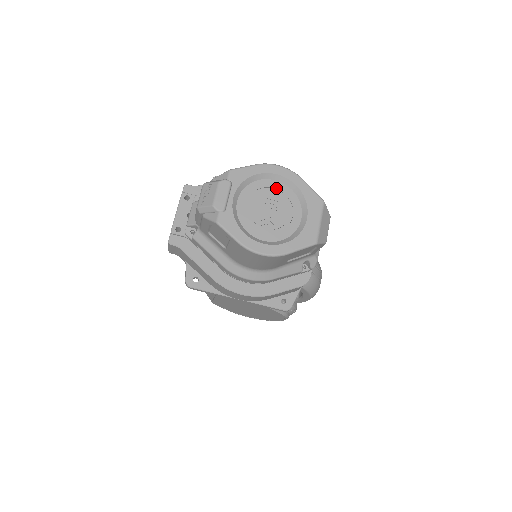
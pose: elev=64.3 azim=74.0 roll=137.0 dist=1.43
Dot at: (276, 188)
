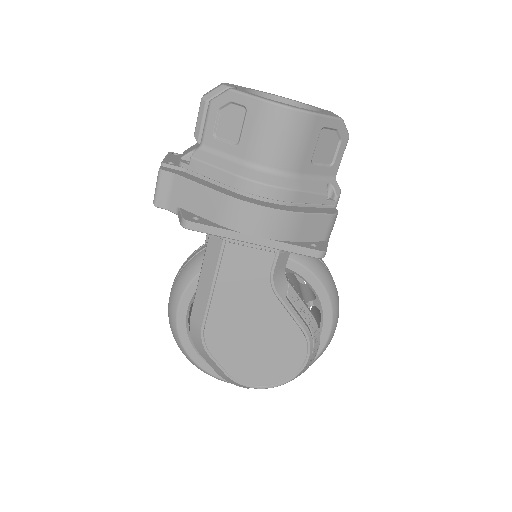
Dot at: occluded
